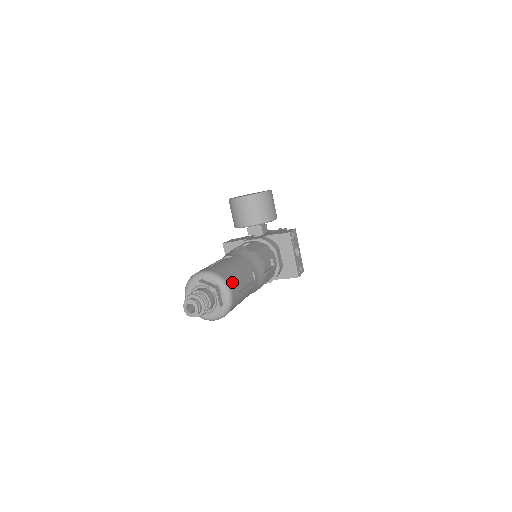
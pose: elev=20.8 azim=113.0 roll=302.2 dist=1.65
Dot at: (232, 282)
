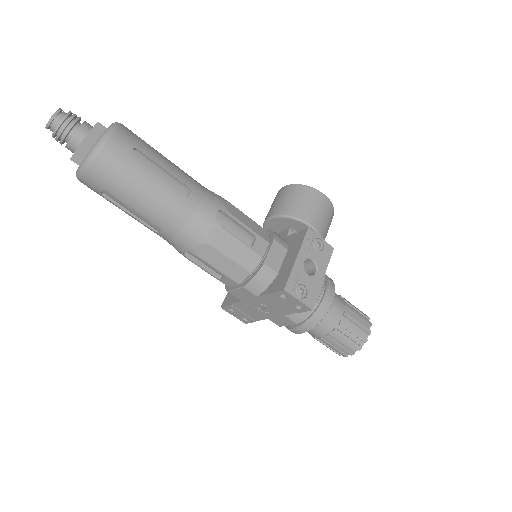
Dot at: (128, 137)
